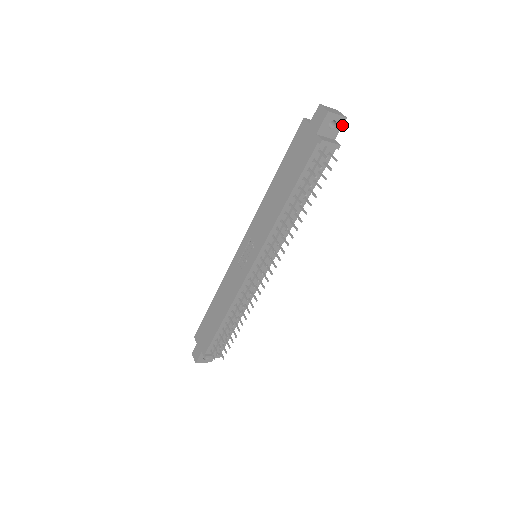
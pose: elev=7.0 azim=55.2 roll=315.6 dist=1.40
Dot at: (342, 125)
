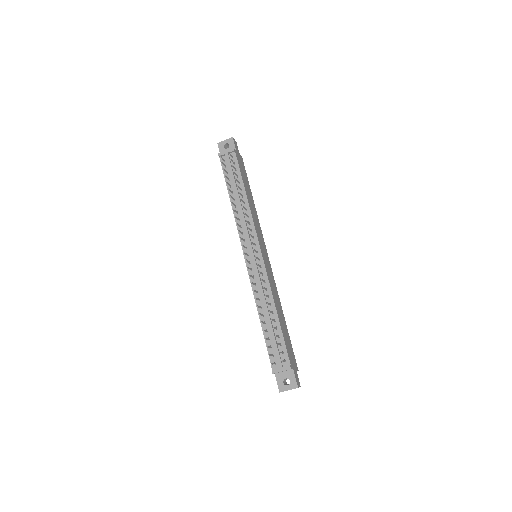
Dot at: (233, 142)
